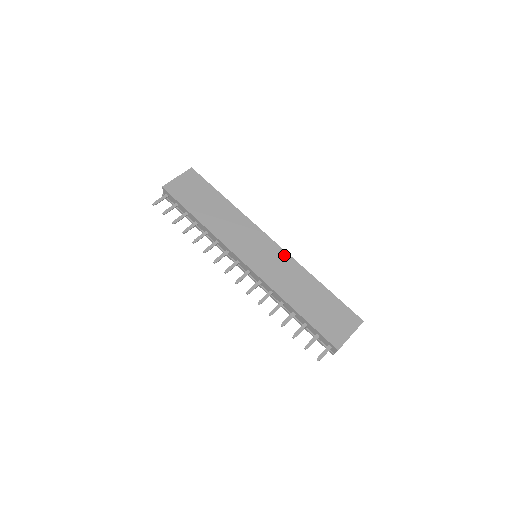
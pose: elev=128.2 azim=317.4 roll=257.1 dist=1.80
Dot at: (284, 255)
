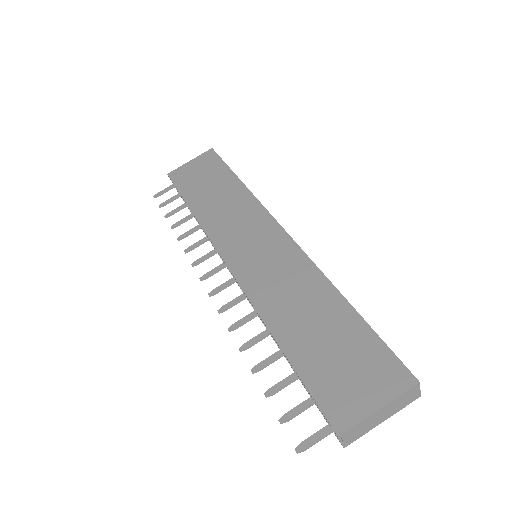
Dot at: (294, 251)
